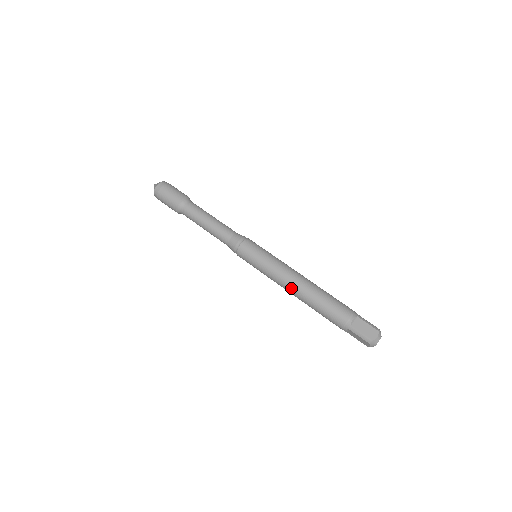
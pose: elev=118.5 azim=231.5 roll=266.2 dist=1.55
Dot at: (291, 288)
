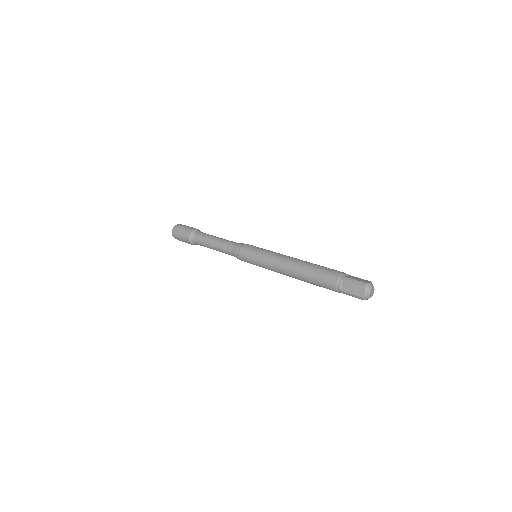
Dot at: (288, 262)
